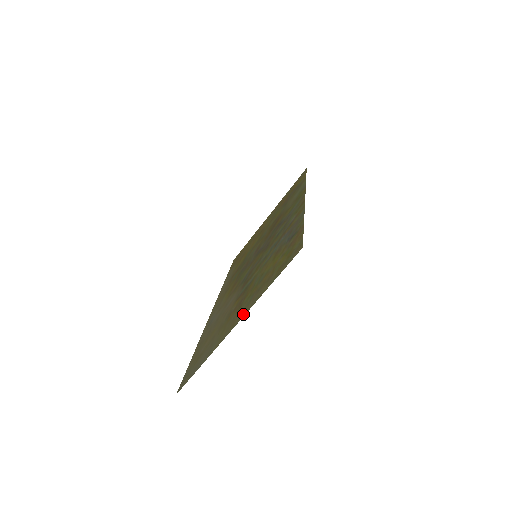
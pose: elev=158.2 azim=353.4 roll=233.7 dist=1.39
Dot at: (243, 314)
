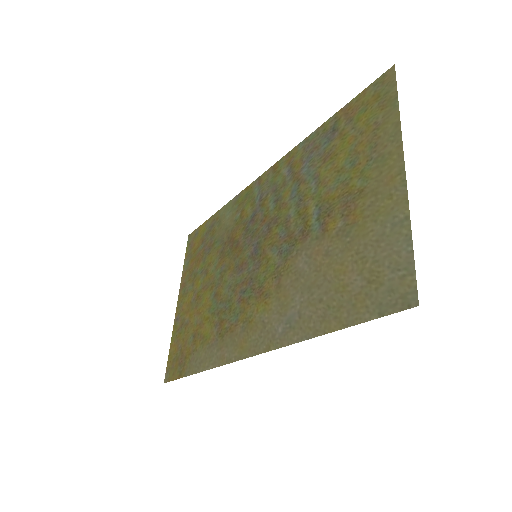
Dot at: (396, 154)
